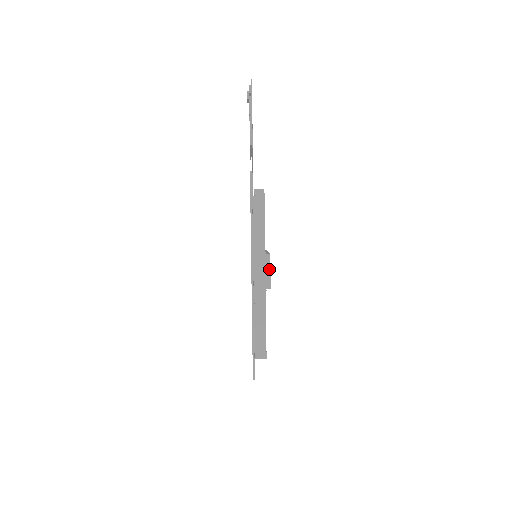
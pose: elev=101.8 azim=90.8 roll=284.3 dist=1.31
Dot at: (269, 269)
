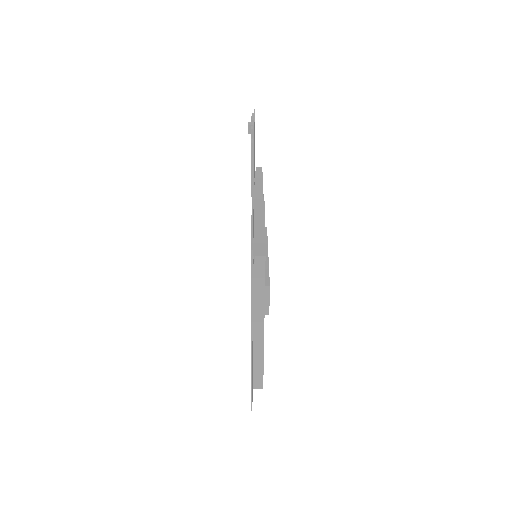
Dot at: (268, 299)
